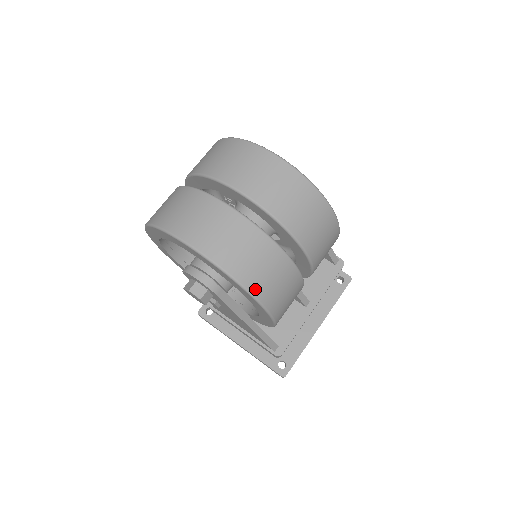
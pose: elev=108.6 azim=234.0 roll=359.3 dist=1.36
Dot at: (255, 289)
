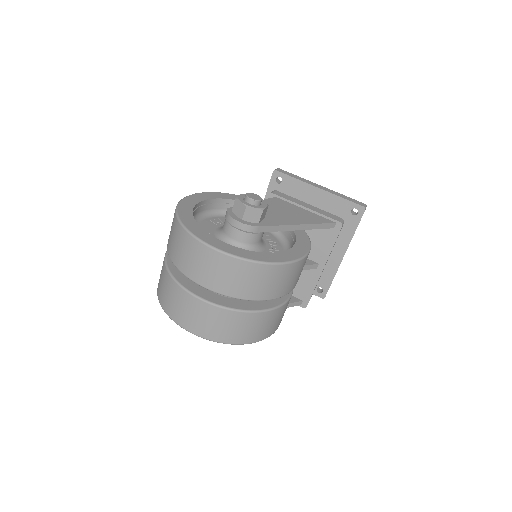
Dot at: (242, 341)
